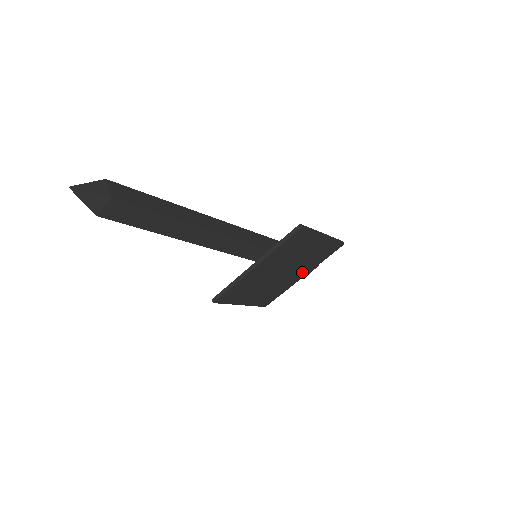
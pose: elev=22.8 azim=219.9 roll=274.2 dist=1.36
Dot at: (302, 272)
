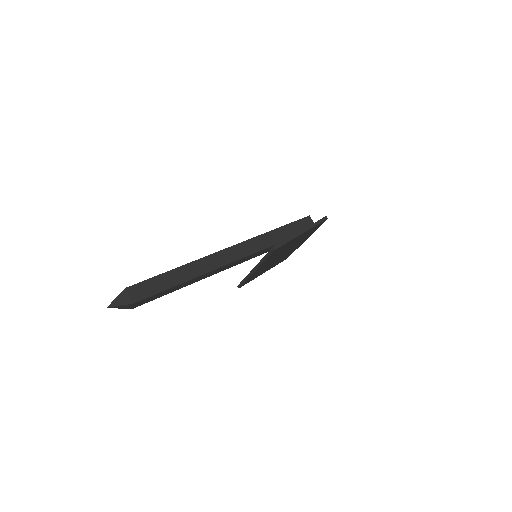
Dot at: (302, 241)
